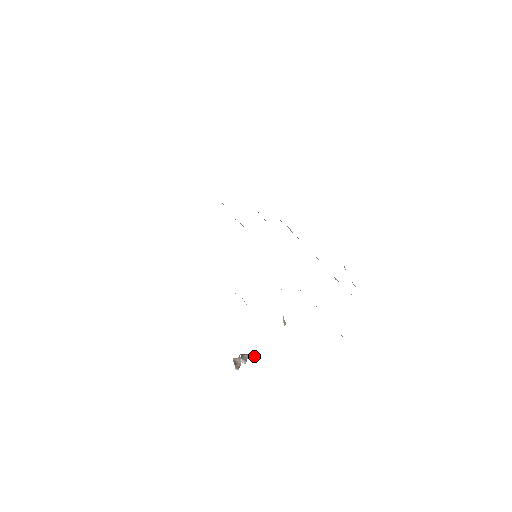
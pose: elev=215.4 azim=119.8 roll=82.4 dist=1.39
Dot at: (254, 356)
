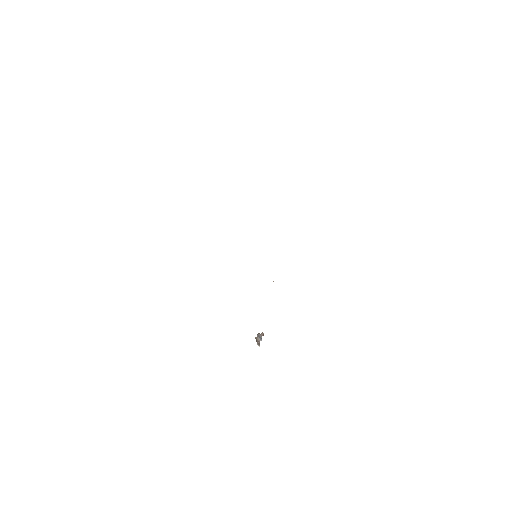
Dot at: (263, 335)
